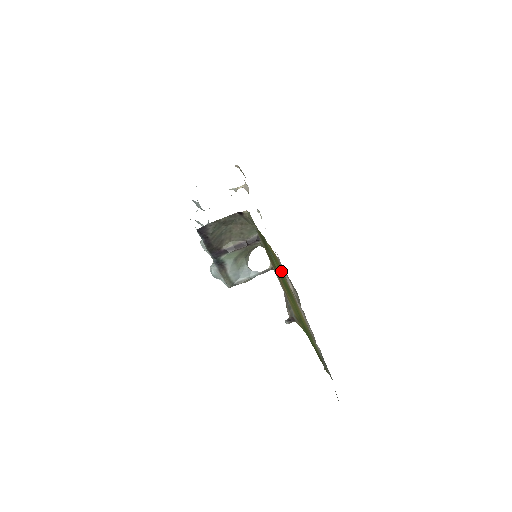
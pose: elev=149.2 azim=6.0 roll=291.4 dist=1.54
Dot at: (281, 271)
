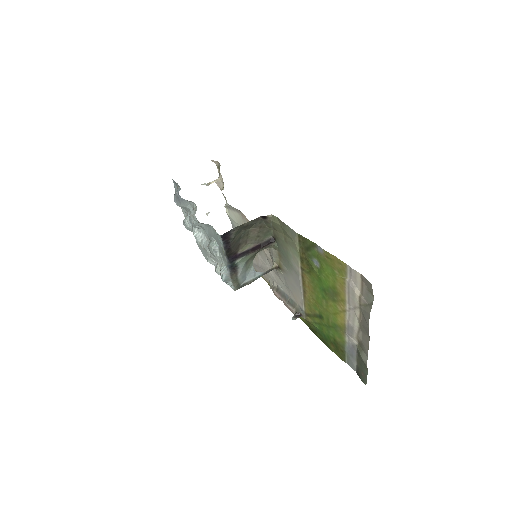
Dot at: (337, 276)
